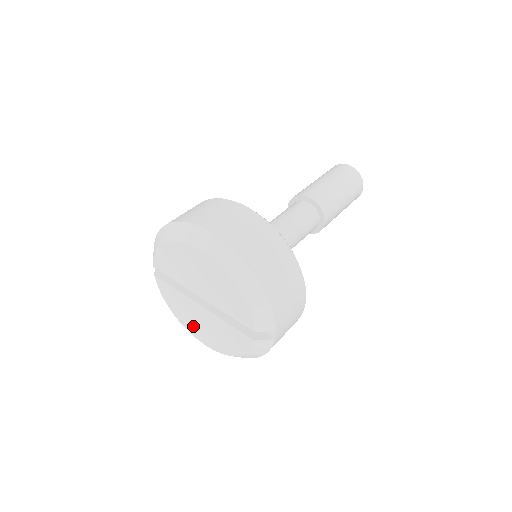
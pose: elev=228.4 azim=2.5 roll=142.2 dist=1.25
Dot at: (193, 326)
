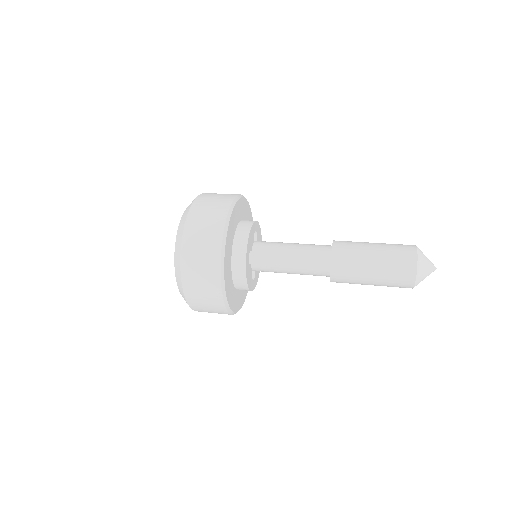
Dot at: occluded
